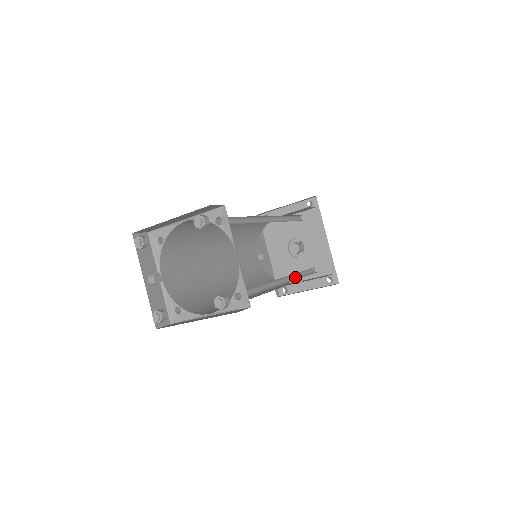
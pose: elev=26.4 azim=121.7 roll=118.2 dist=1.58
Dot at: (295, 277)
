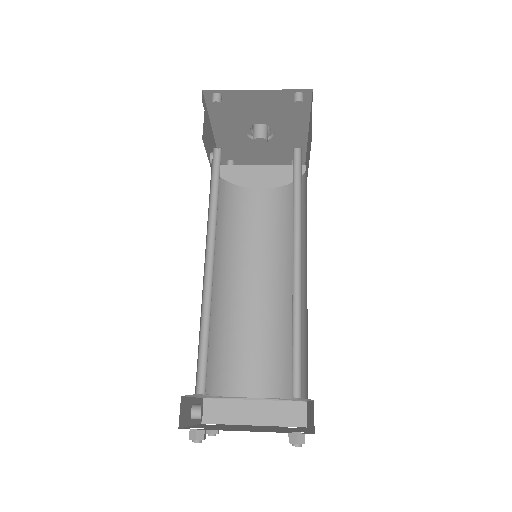
Dot at: (291, 246)
